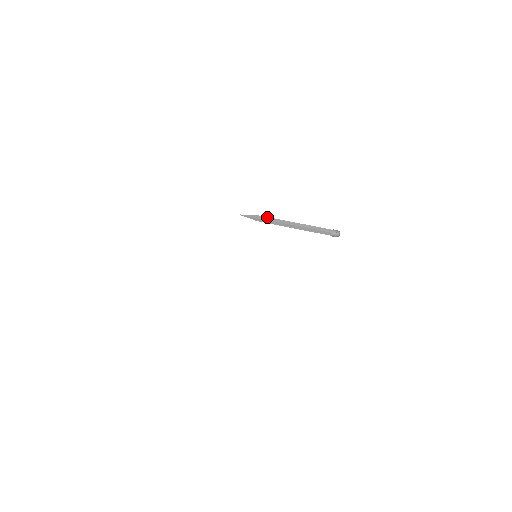
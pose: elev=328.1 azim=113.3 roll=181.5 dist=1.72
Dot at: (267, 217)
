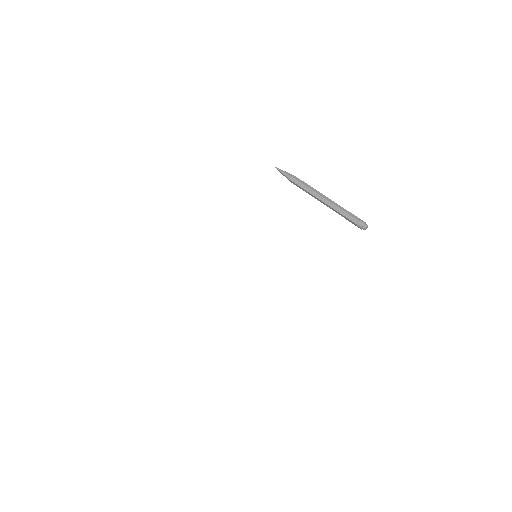
Dot at: (299, 182)
